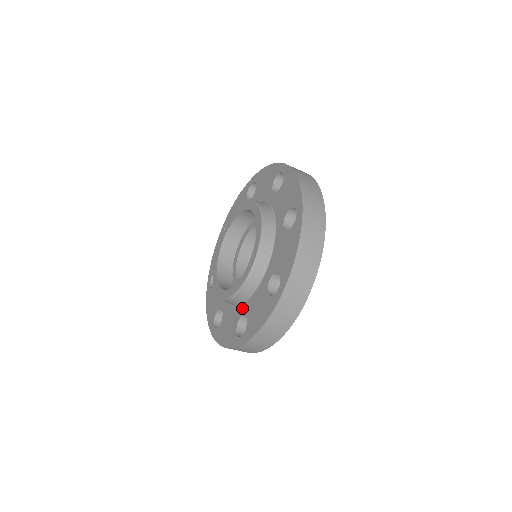
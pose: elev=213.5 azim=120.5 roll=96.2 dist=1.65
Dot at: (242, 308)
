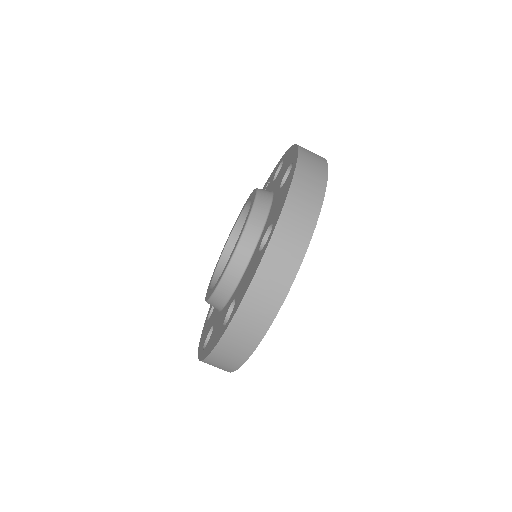
Dot at: (216, 317)
